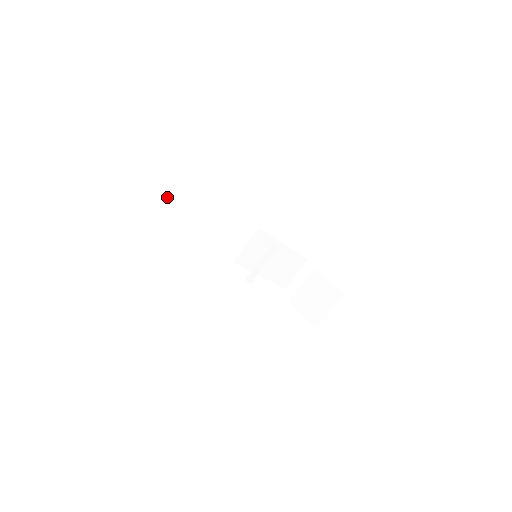
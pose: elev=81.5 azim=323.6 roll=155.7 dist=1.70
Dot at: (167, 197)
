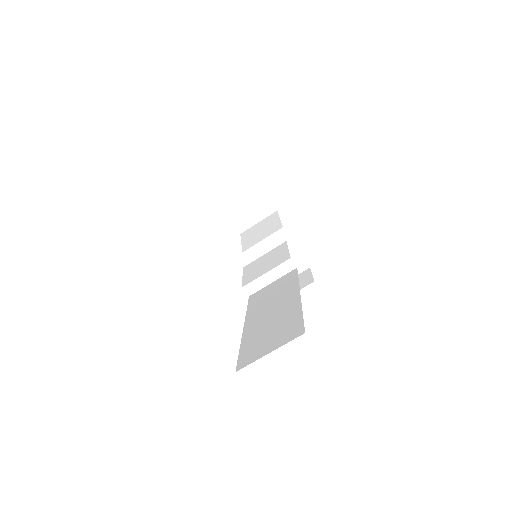
Dot at: occluded
